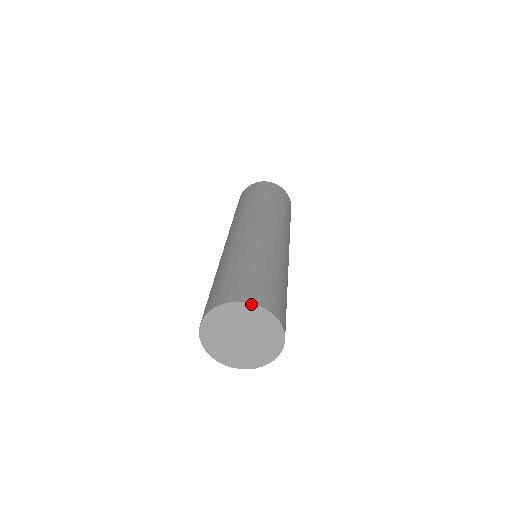
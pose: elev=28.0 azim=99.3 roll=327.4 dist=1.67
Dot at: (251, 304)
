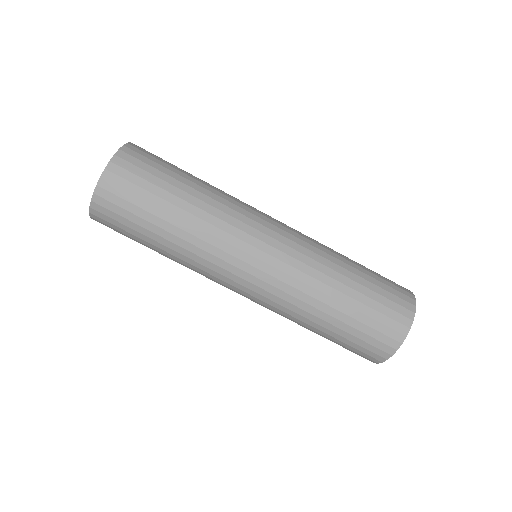
Dot at: occluded
